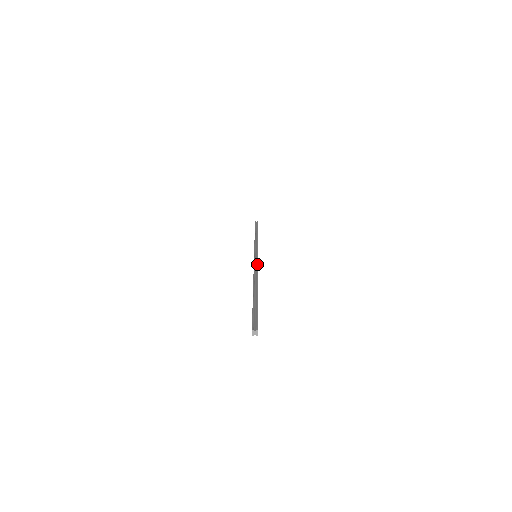
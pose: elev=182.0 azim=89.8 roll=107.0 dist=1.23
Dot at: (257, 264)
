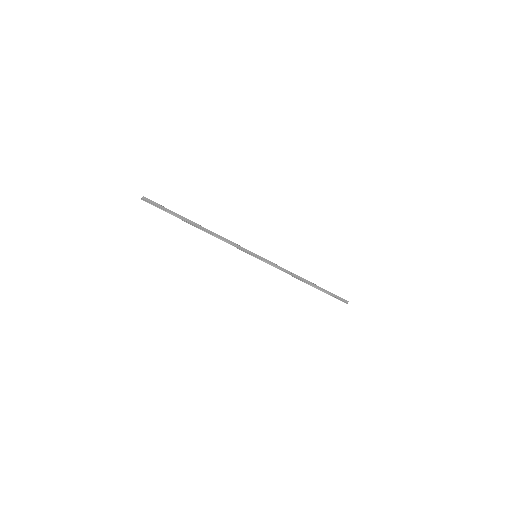
Dot at: (235, 243)
